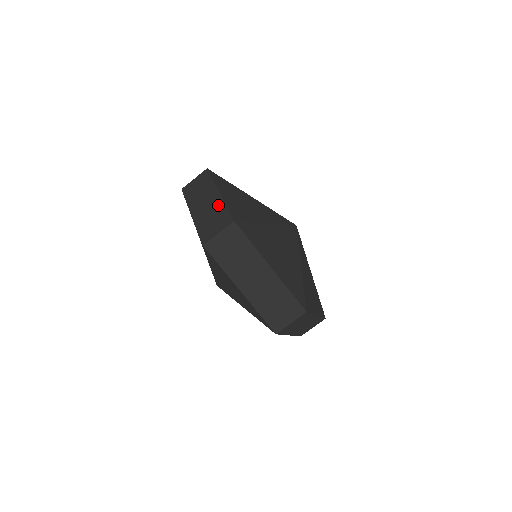
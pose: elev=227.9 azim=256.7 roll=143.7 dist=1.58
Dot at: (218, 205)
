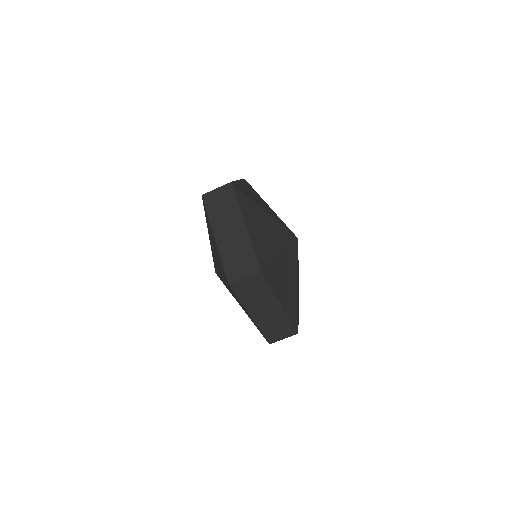
Dot at: (244, 242)
